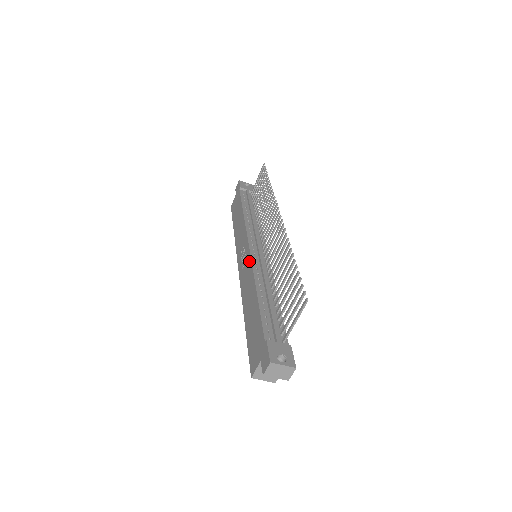
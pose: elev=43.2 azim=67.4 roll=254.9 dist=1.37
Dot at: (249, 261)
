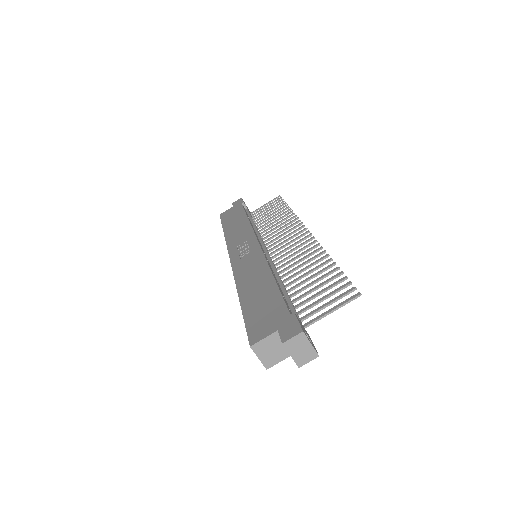
Dot at: (258, 251)
